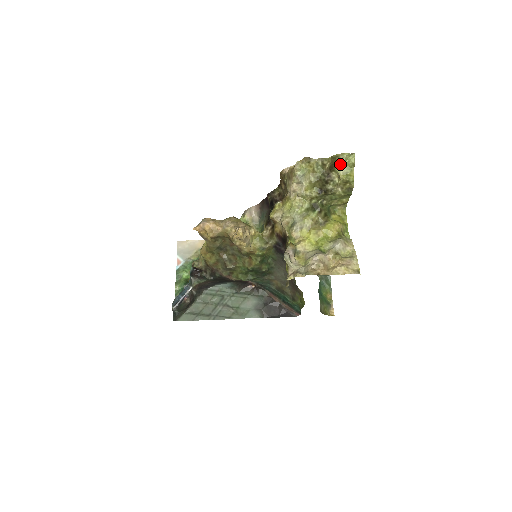
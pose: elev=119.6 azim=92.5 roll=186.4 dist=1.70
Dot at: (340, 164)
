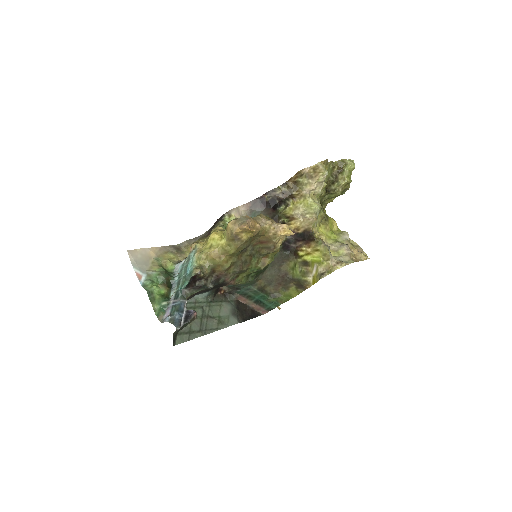
Dot at: (345, 168)
